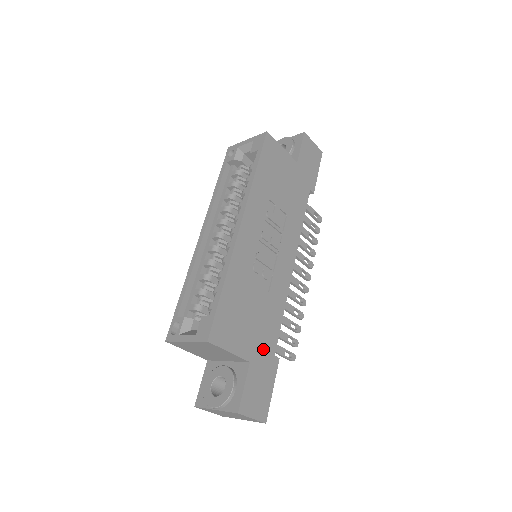
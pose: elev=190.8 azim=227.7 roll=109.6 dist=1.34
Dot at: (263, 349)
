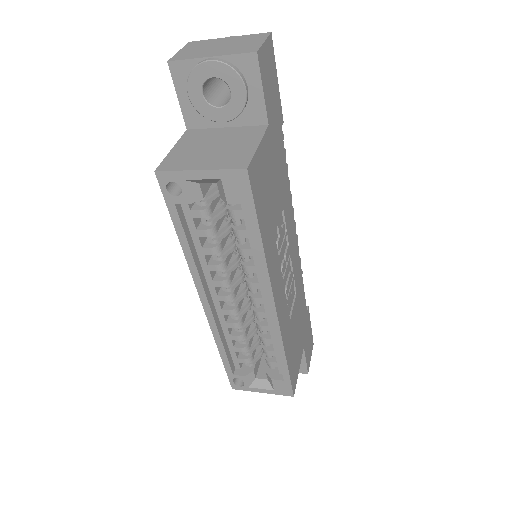
Dot at: (304, 325)
